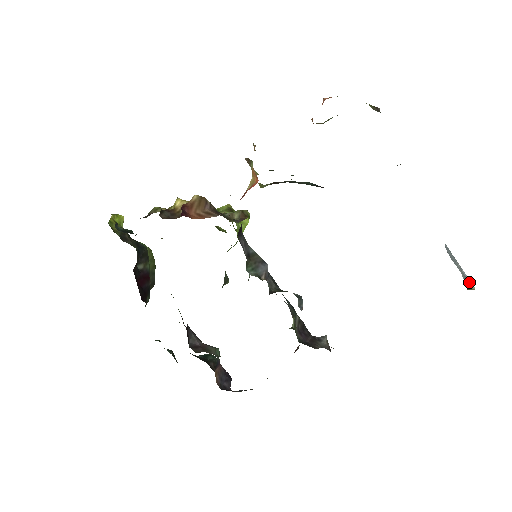
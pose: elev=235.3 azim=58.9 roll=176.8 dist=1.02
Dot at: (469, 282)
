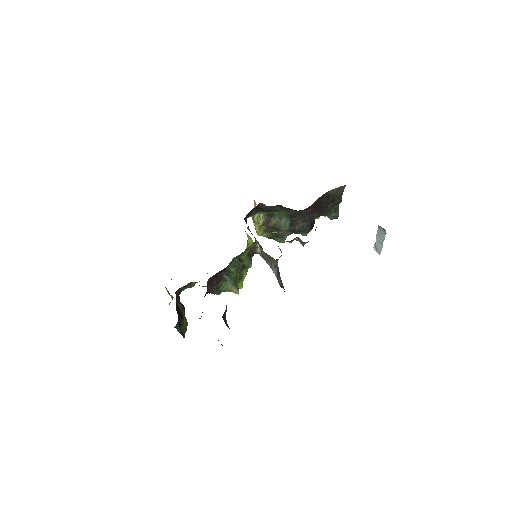
Dot at: (378, 226)
